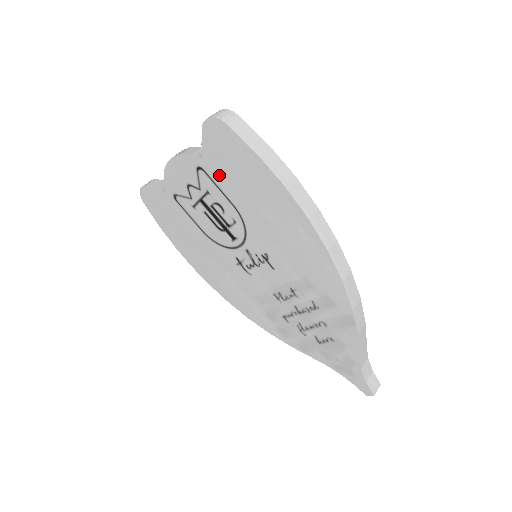
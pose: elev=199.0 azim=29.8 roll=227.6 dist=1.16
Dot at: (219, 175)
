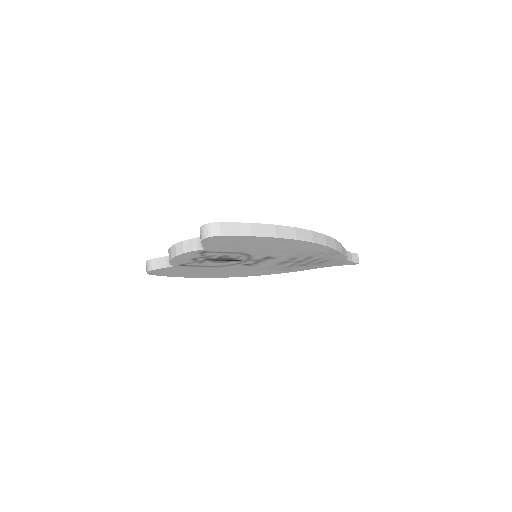
Dot at: (221, 249)
